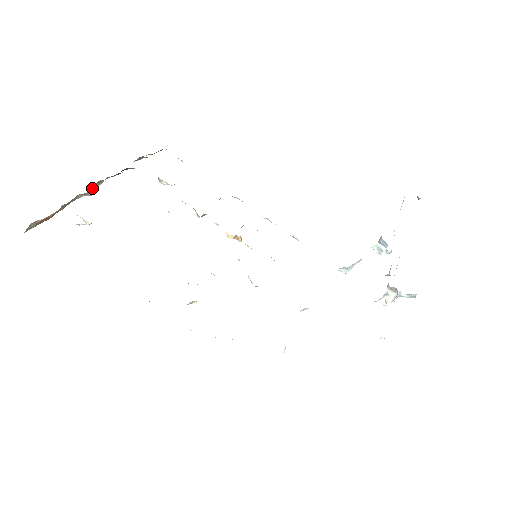
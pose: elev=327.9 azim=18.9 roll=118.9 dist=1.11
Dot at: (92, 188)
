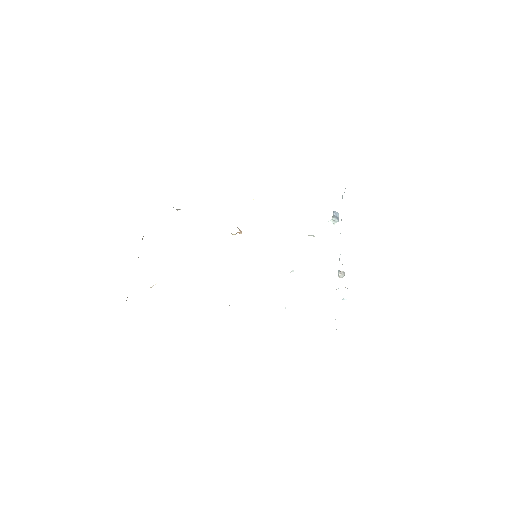
Dot at: occluded
